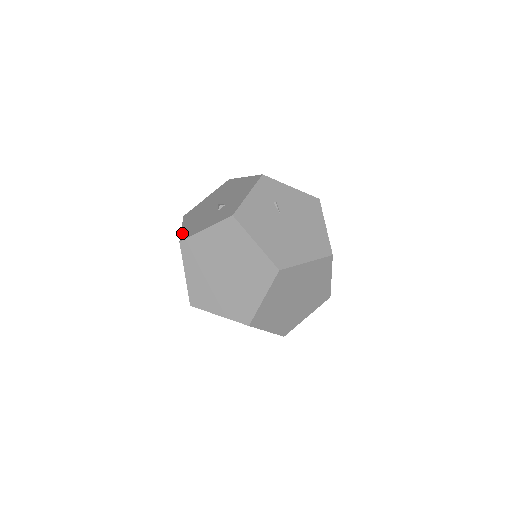
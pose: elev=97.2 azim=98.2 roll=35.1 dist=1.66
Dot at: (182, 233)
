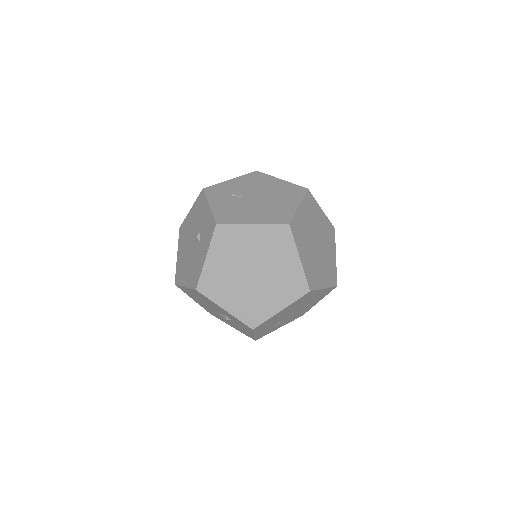
Dot at: (190, 286)
